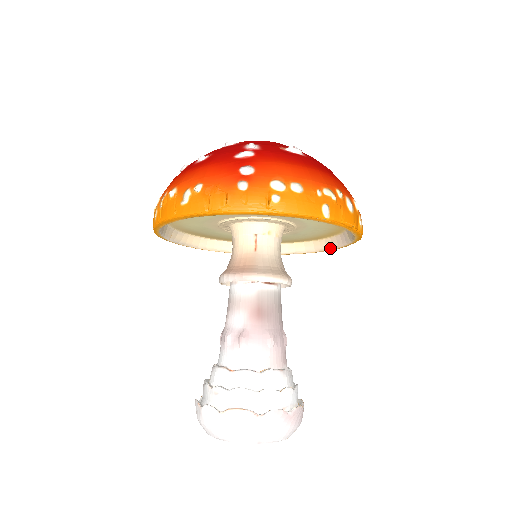
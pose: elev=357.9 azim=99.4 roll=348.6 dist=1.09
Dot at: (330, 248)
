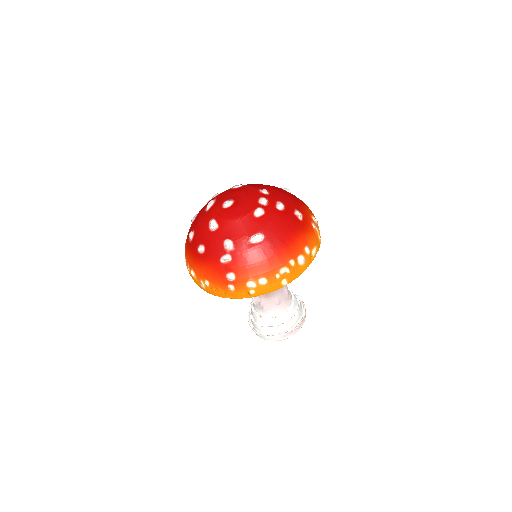
Dot at: occluded
